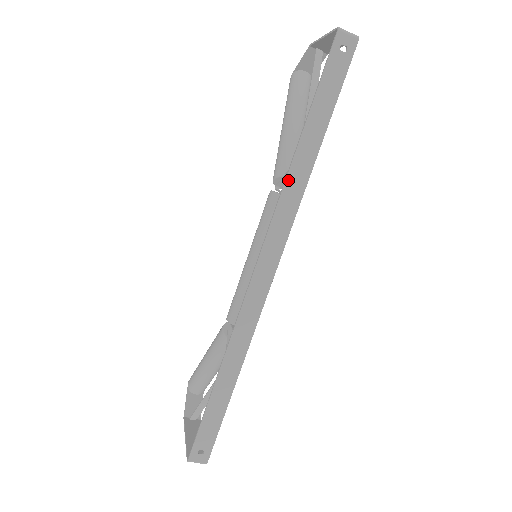
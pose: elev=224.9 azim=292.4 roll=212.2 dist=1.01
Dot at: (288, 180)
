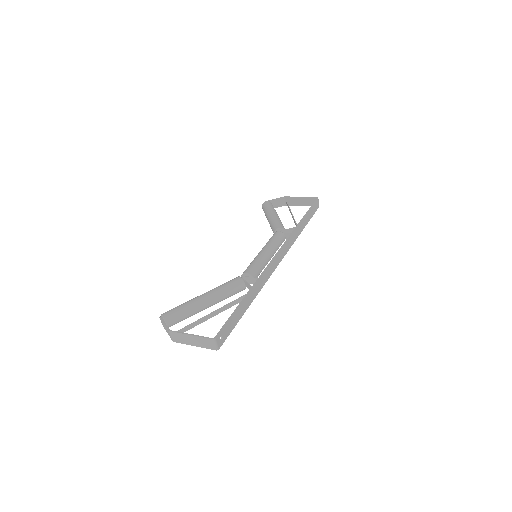
Dot at: (295, 230)
